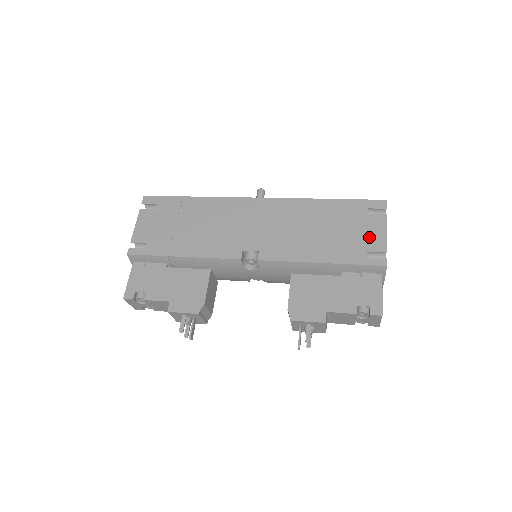
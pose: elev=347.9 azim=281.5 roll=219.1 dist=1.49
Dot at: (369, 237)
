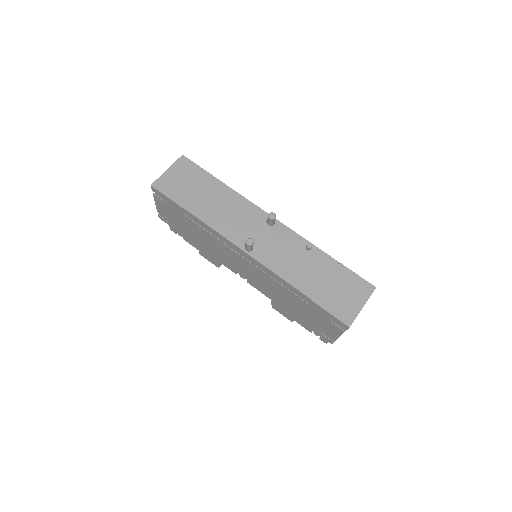
Dot at: (326, 329)
